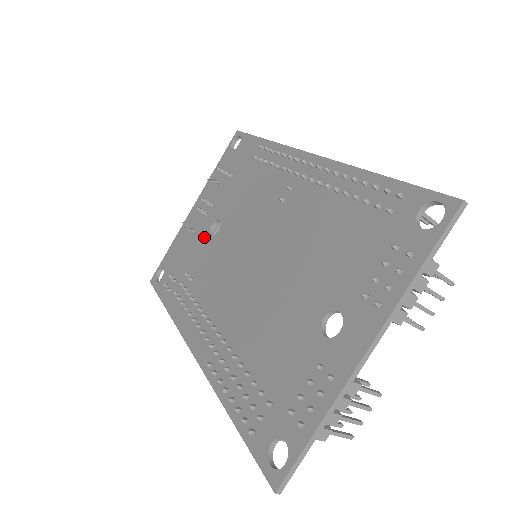
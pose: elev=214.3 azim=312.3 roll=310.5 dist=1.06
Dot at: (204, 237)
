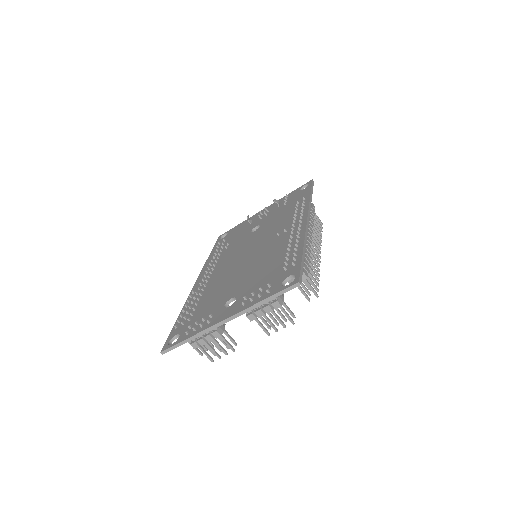
Dot at: (249, 230)
